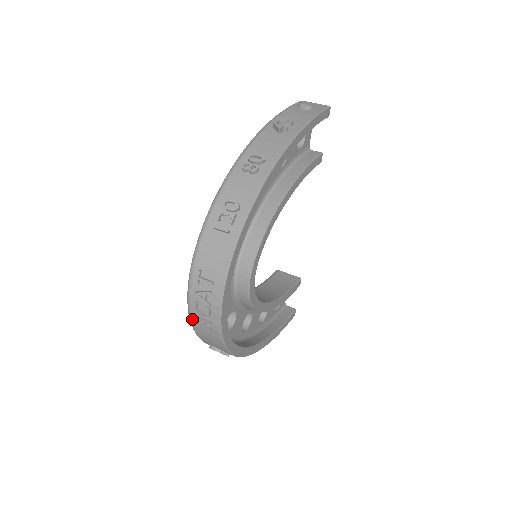
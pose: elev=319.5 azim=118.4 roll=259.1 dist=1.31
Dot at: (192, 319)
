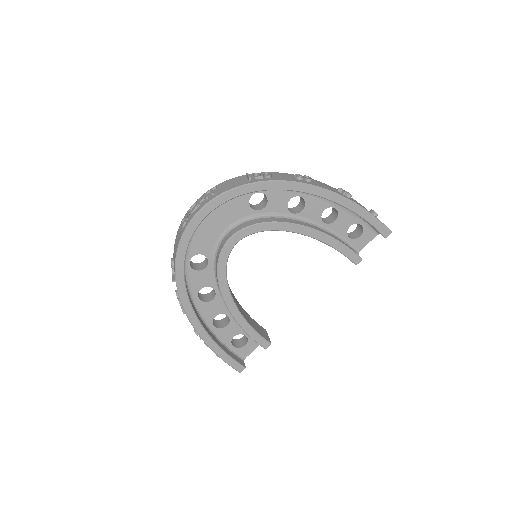
Dot at: occluded
